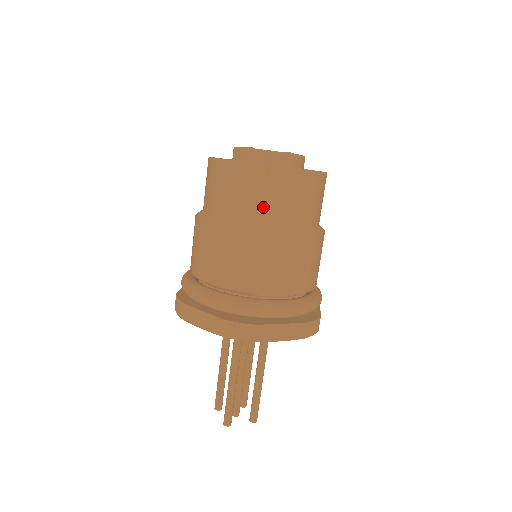
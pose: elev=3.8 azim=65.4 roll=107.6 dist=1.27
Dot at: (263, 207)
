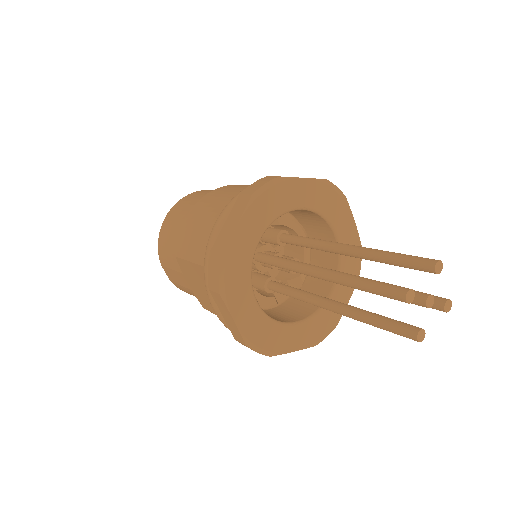
Dot at: occluded
